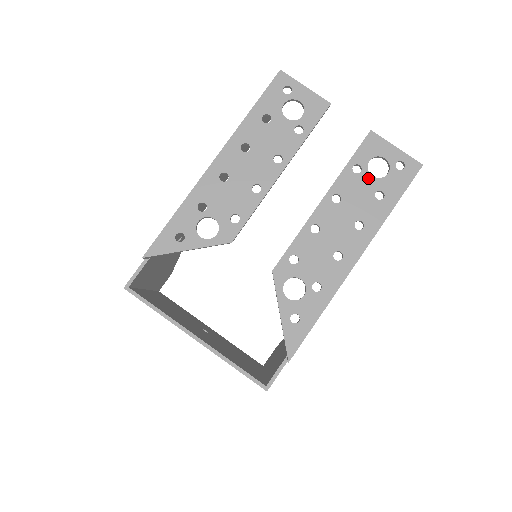
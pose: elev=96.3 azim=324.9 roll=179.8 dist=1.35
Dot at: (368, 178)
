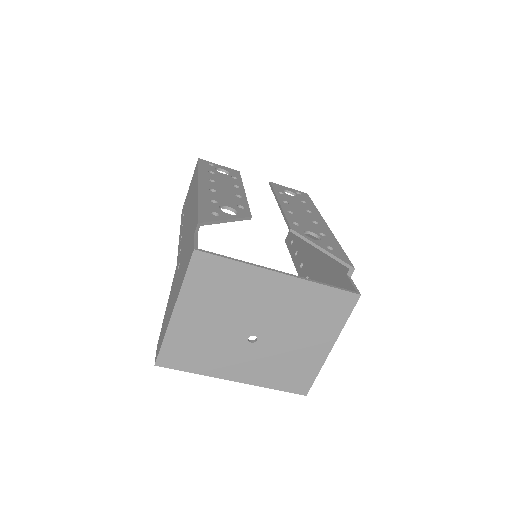
Dot at: (290, 196)
